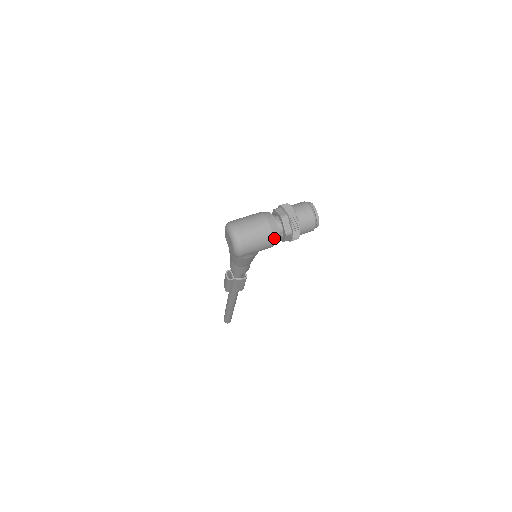
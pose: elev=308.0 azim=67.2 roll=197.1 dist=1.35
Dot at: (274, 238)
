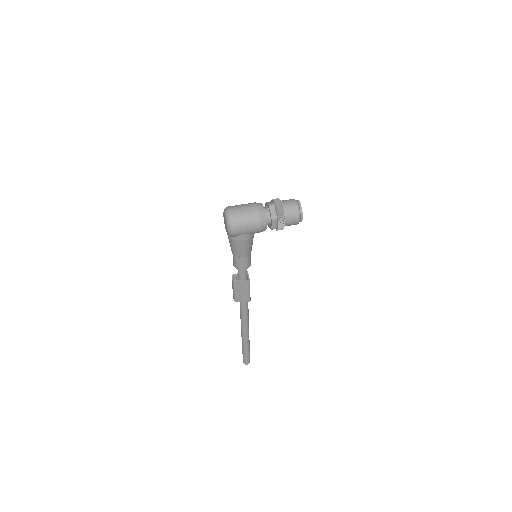
Dot at: (261, 220)
